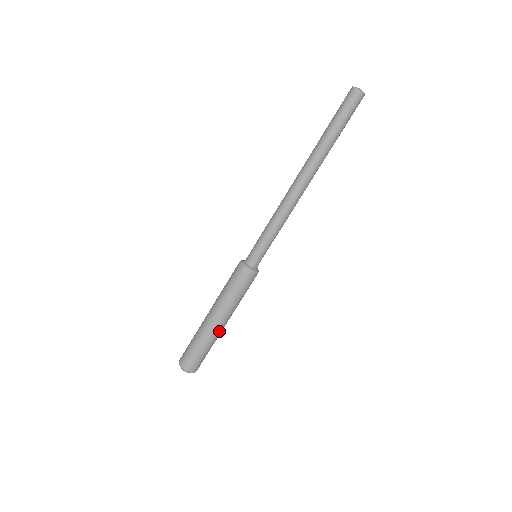
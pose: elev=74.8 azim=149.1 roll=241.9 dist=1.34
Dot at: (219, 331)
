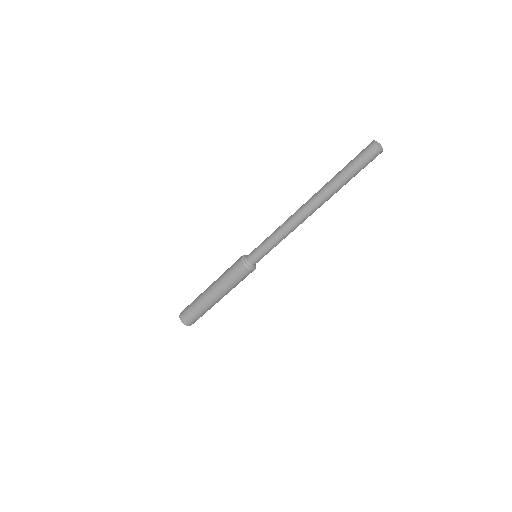
Dot at: (210, 301)
